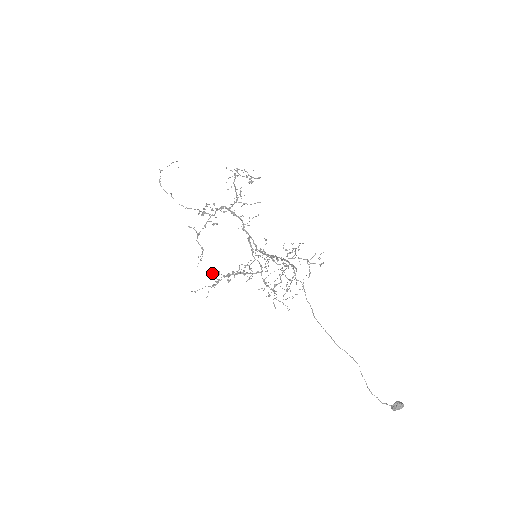
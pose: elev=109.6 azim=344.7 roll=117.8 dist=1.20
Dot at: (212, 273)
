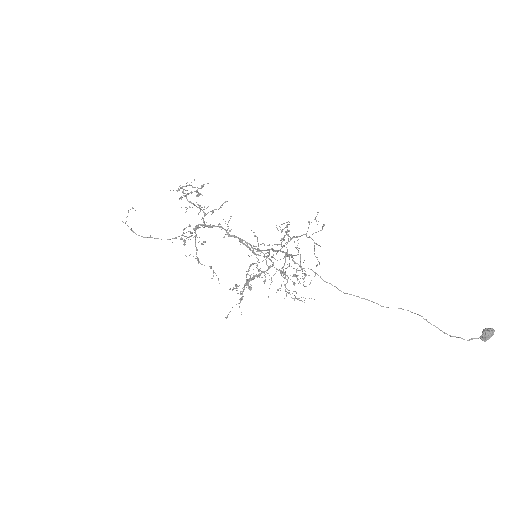
Dot at: (233, 288)
